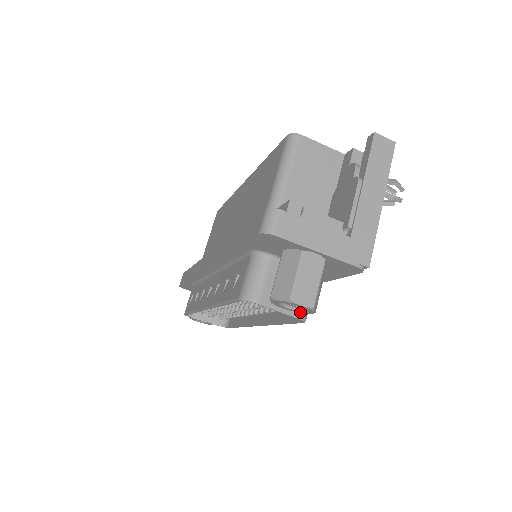
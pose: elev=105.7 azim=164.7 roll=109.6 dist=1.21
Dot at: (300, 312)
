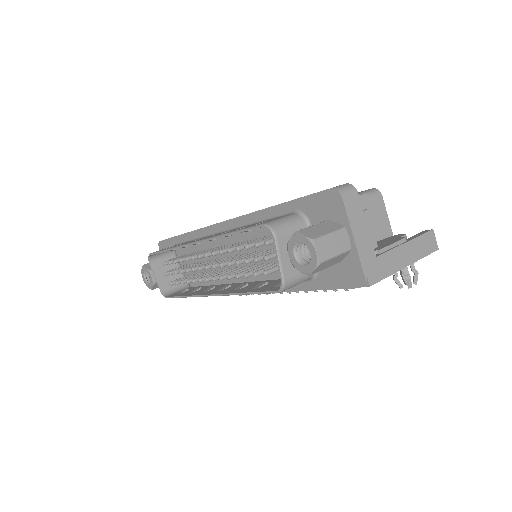
Dot at: (298, 268)
